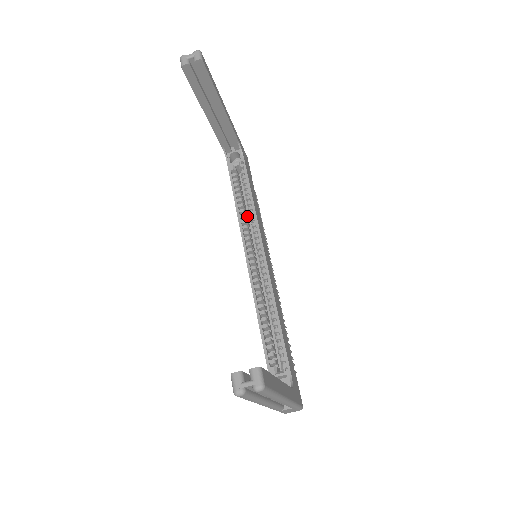
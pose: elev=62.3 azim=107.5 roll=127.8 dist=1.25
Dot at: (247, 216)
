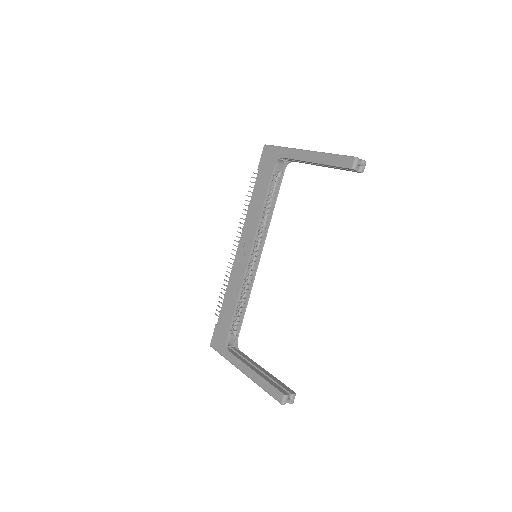
Dot at: occluded
